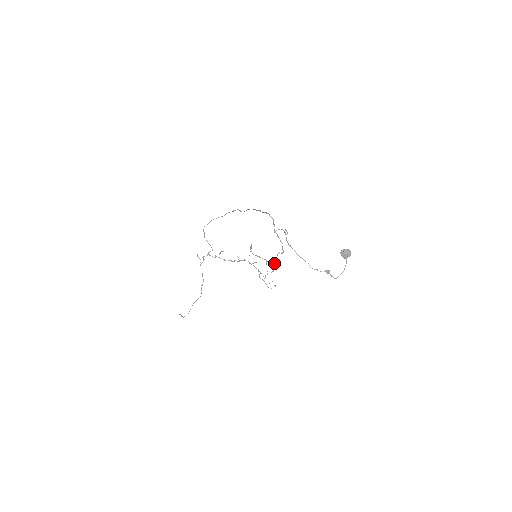
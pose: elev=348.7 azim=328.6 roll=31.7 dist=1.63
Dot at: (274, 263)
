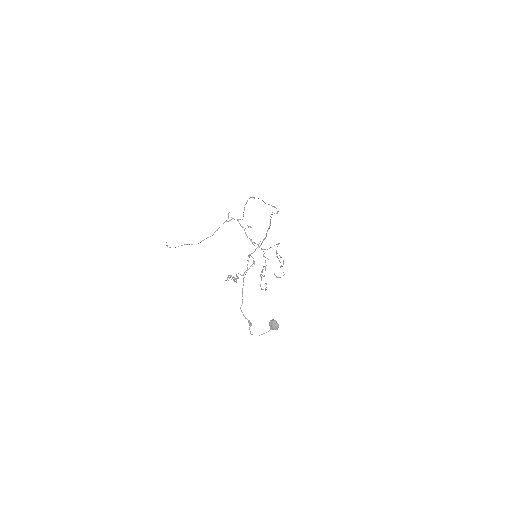
Dot at: (230, 276)
